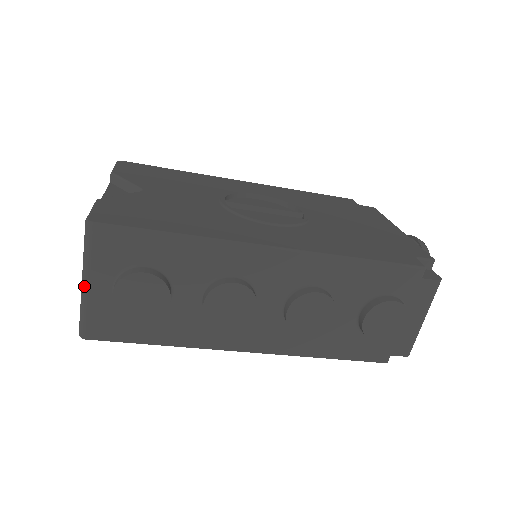
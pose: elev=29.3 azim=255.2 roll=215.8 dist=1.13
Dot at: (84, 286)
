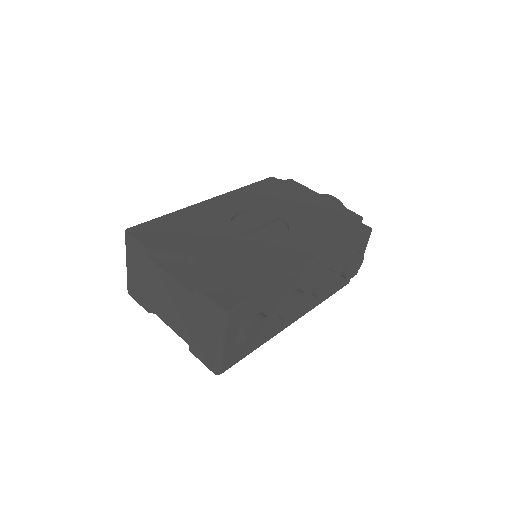
Dot at: (222, 347)
